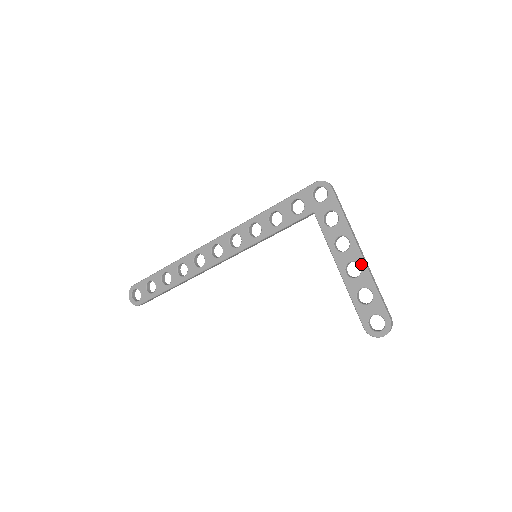
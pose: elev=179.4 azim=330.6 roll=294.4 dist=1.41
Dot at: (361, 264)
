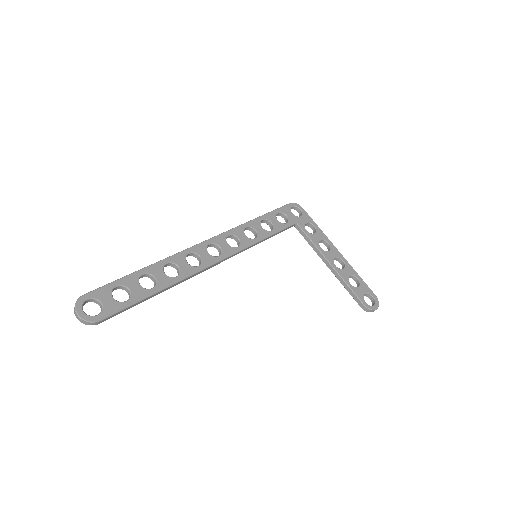
Dot at: (343, 259)
